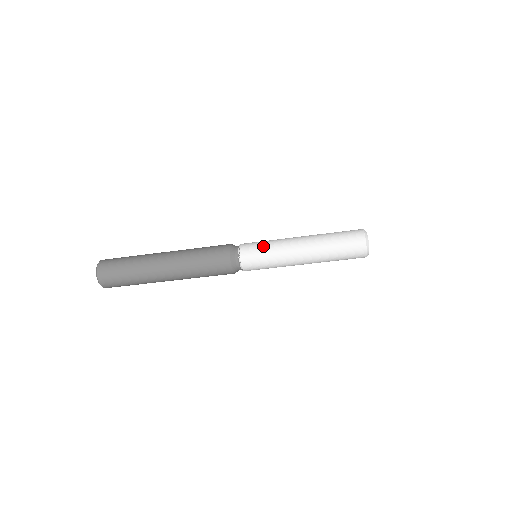
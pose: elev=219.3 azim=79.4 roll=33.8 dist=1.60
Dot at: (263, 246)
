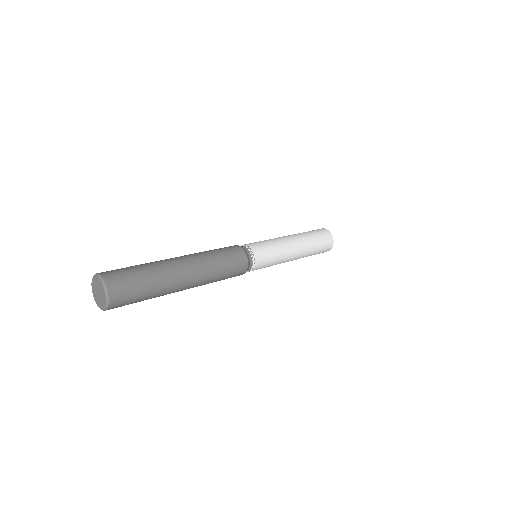
Dot at: (272, 255)
